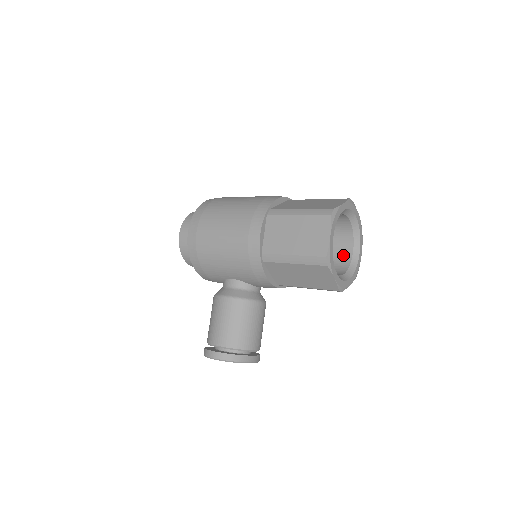
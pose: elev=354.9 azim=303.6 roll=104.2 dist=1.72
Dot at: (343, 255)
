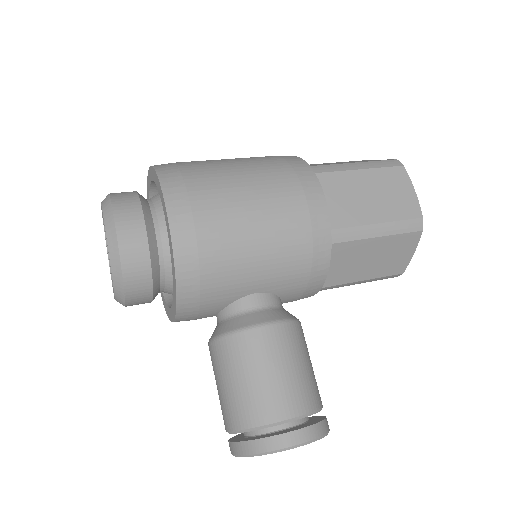
Dot at: occluded
